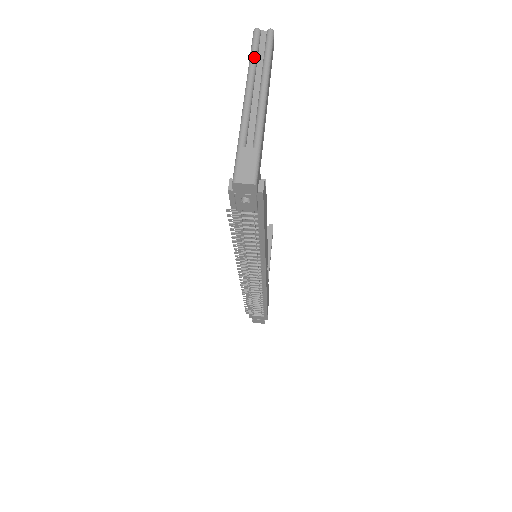
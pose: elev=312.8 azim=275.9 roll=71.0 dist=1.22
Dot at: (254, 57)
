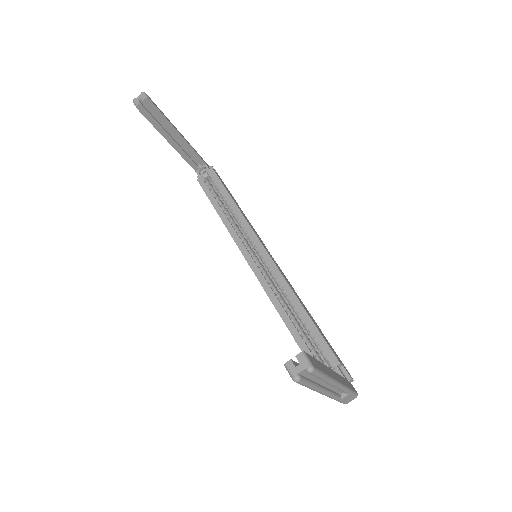
Dot at: (313, 387)
